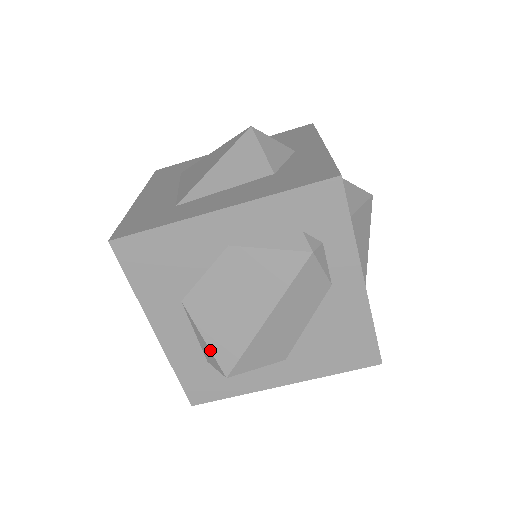
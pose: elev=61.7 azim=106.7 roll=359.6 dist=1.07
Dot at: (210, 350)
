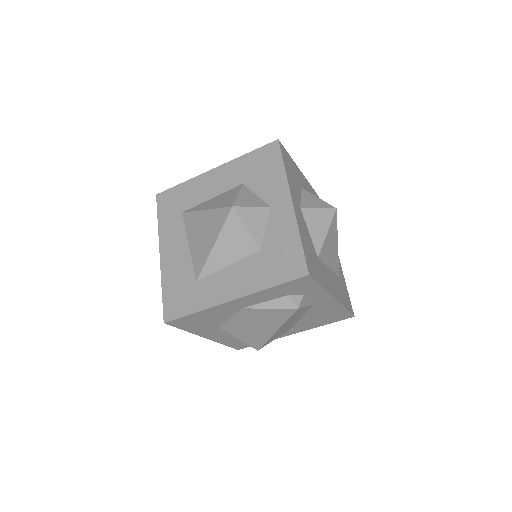
Dot at: occluded
